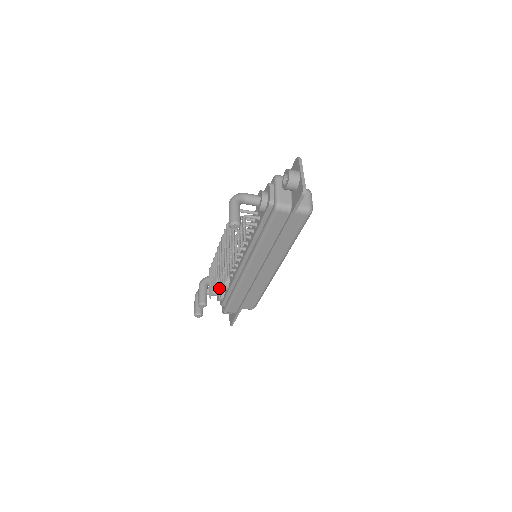
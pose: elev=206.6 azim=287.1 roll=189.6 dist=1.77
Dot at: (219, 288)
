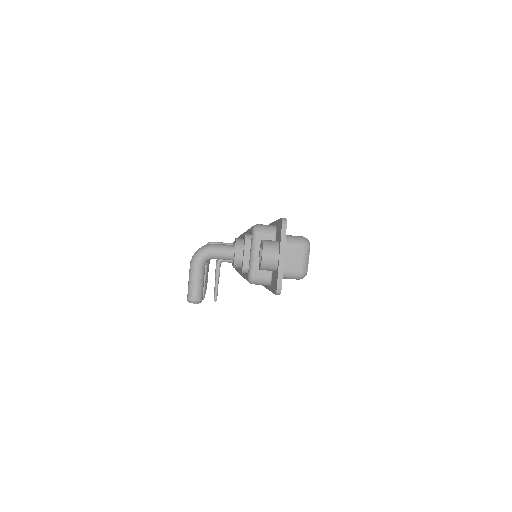
Dot at: occluded
